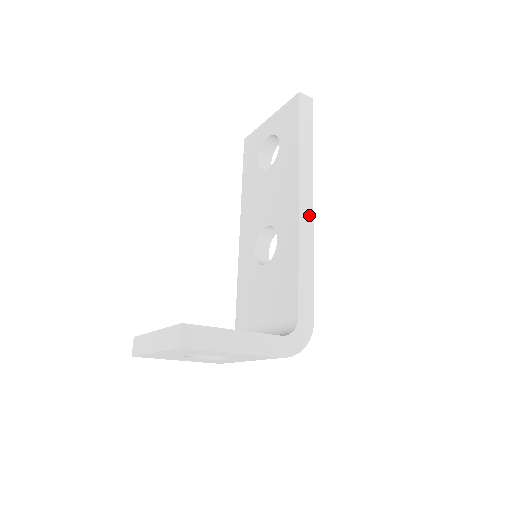
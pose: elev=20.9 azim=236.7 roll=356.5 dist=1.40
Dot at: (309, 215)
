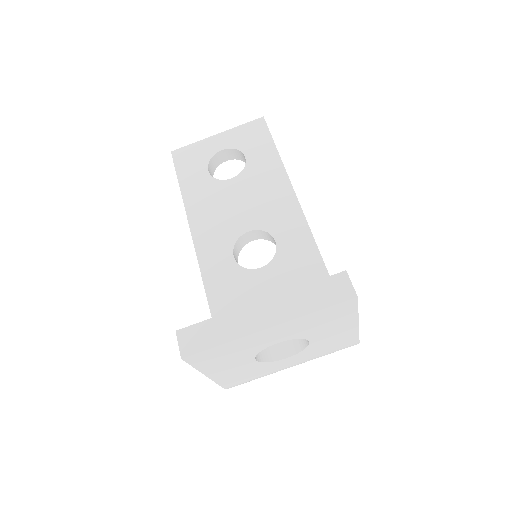
Dot at: occluded
